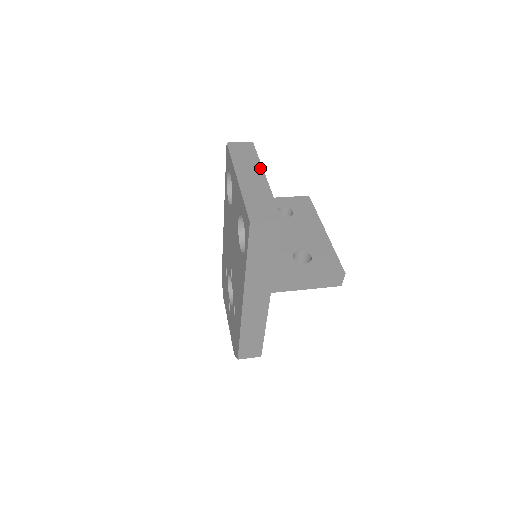
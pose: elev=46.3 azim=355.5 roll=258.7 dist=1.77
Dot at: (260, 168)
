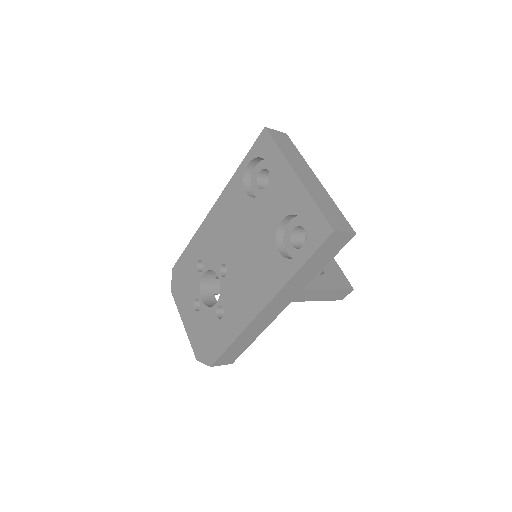
Dot at: (309, 168)
